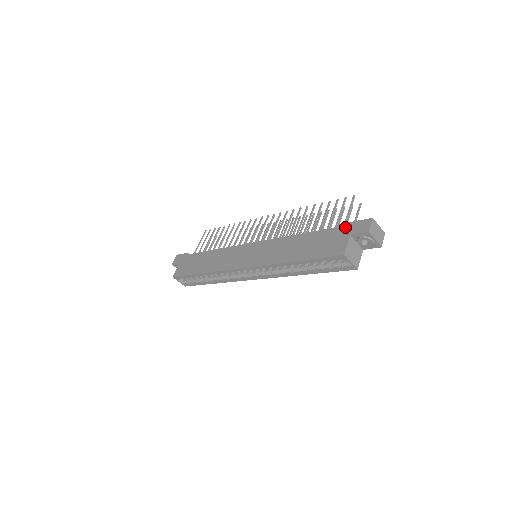
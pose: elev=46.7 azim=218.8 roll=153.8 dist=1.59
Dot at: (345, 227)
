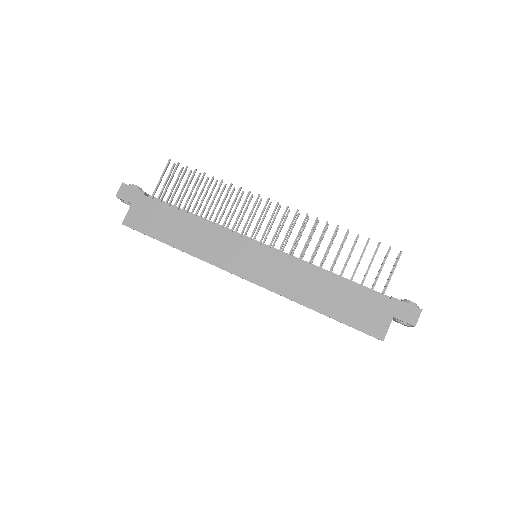
Dot at: (389, 302)
